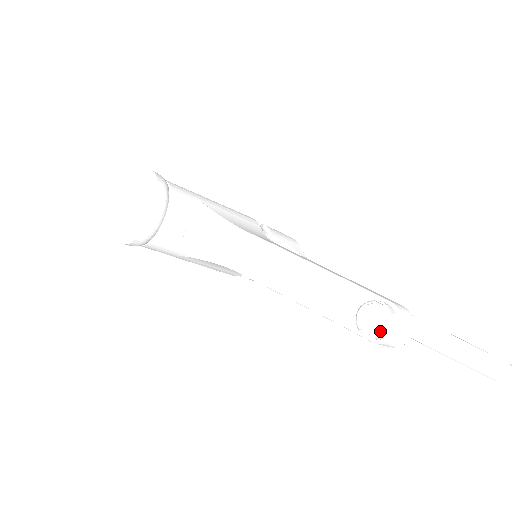
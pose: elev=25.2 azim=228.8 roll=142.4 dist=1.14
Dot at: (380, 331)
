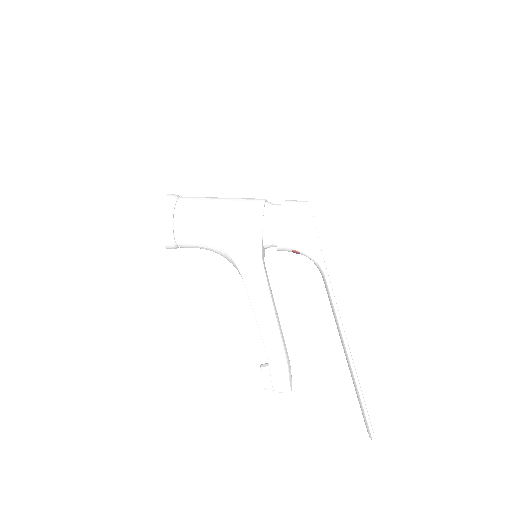
Dot at: occluded
